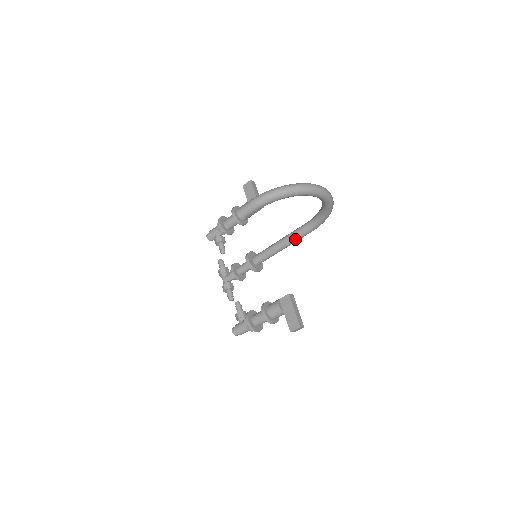
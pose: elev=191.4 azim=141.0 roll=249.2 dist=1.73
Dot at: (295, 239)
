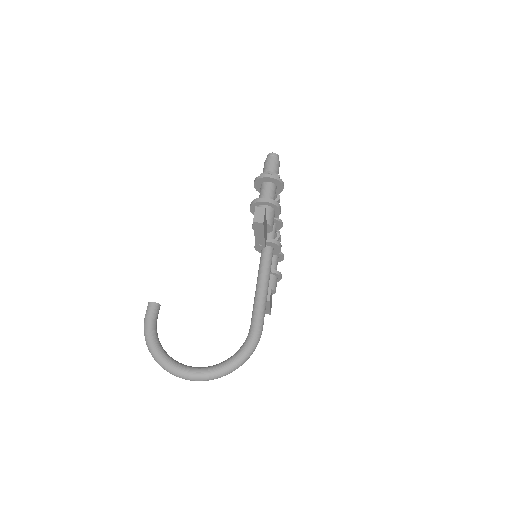
Dot at: occluded
